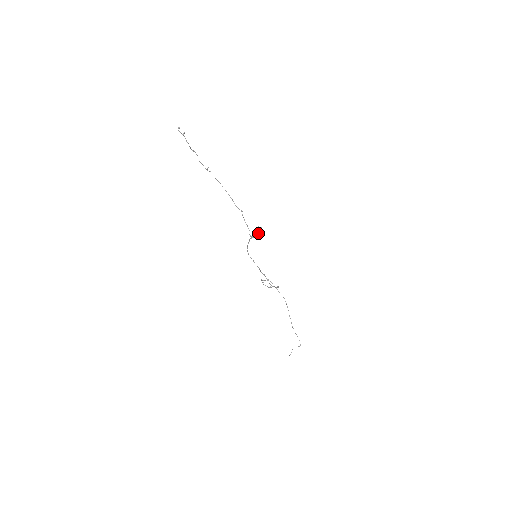
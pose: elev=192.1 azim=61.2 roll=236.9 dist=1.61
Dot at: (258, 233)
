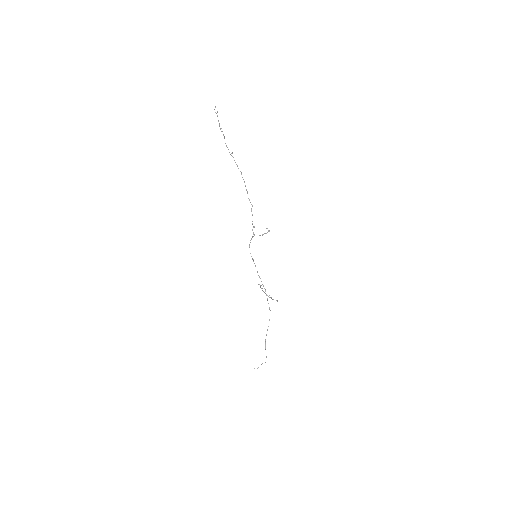
Dot at: (263, 234)
